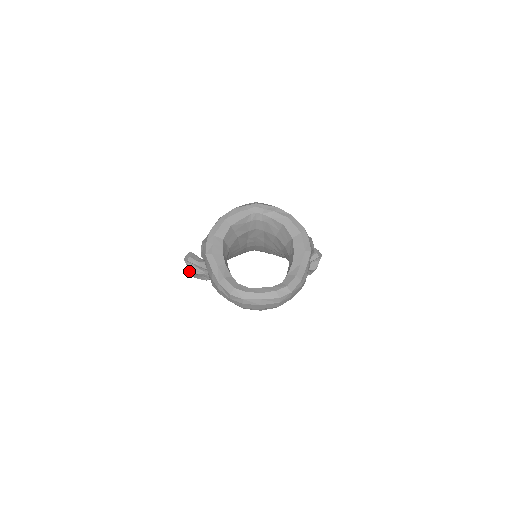
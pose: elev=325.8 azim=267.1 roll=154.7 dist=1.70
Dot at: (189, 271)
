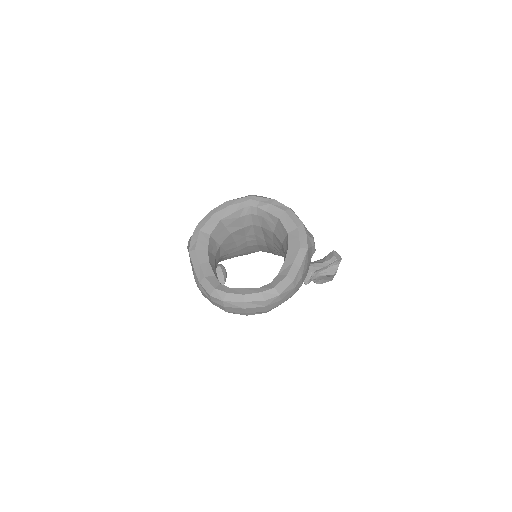
Dot at: occluded
